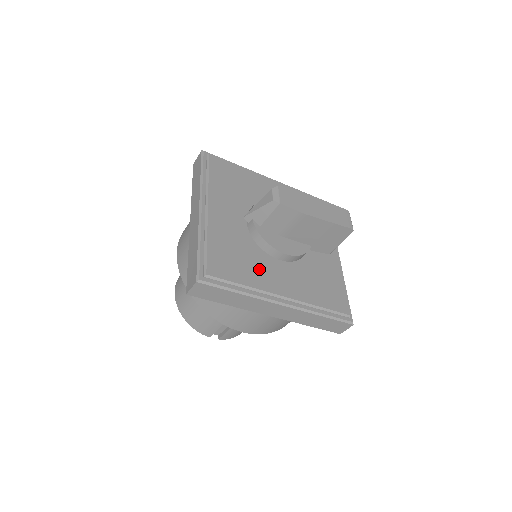
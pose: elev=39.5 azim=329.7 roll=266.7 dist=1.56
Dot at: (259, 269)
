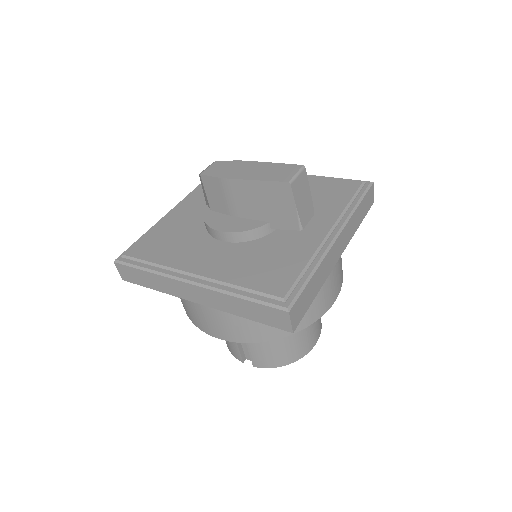
Dot at: (187, 250)
